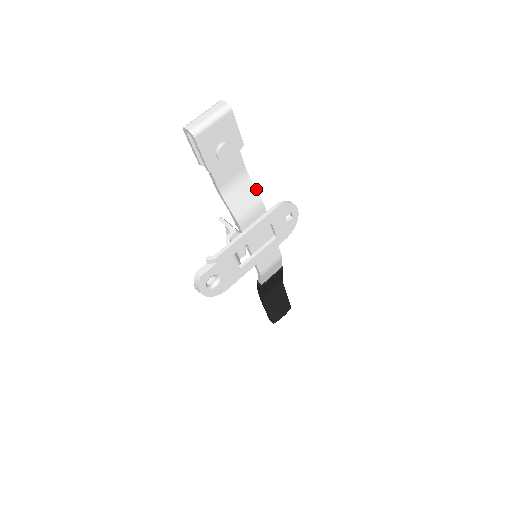
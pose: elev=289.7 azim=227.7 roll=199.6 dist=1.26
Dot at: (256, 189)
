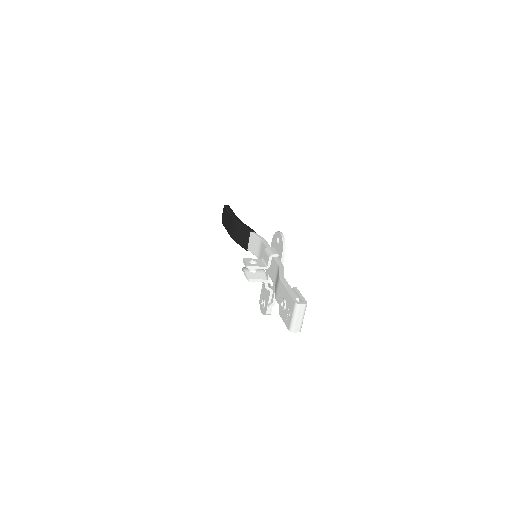
Dot at: occluded
